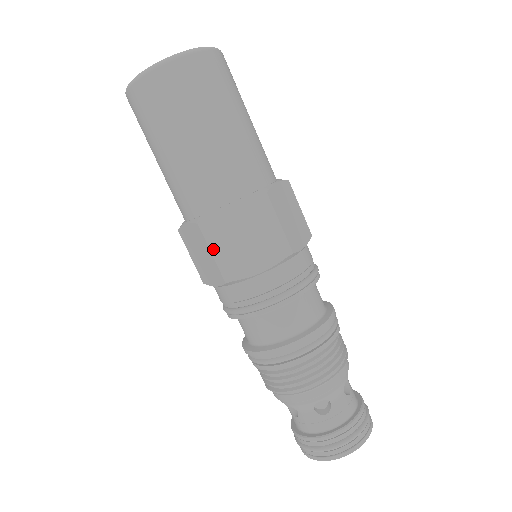
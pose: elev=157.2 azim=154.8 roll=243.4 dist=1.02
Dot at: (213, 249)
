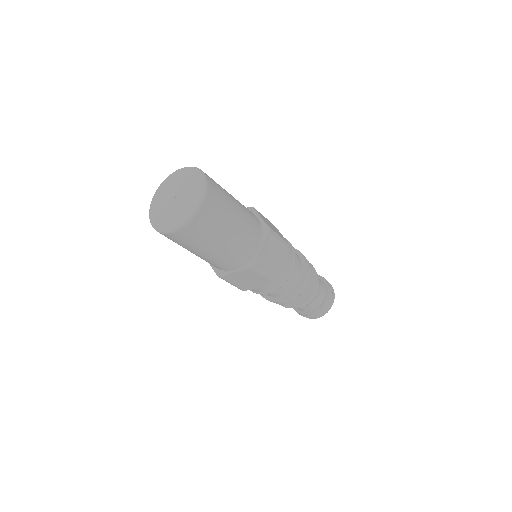
Dot at: (262, 273)
